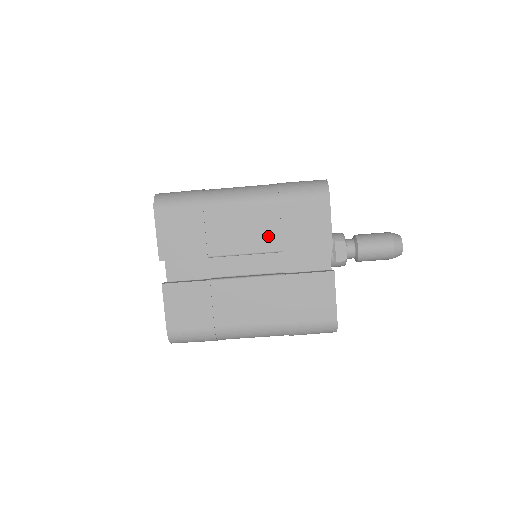
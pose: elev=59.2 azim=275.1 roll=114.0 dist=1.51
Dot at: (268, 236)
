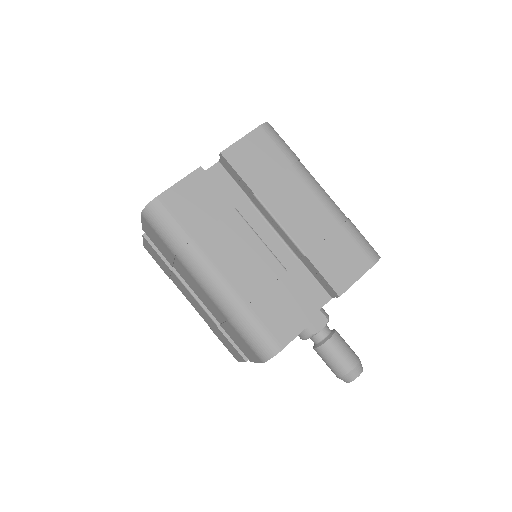
Dot at: (309, 234)
